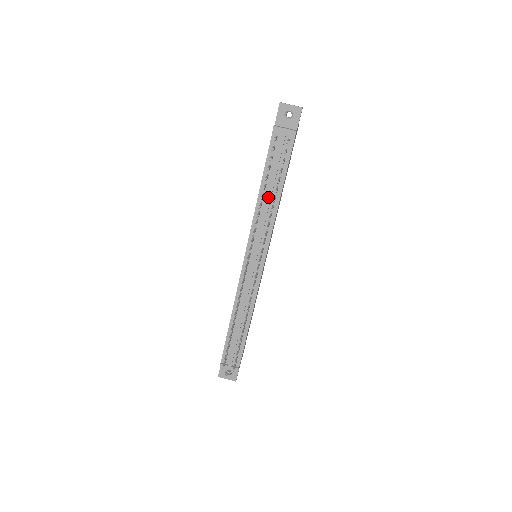
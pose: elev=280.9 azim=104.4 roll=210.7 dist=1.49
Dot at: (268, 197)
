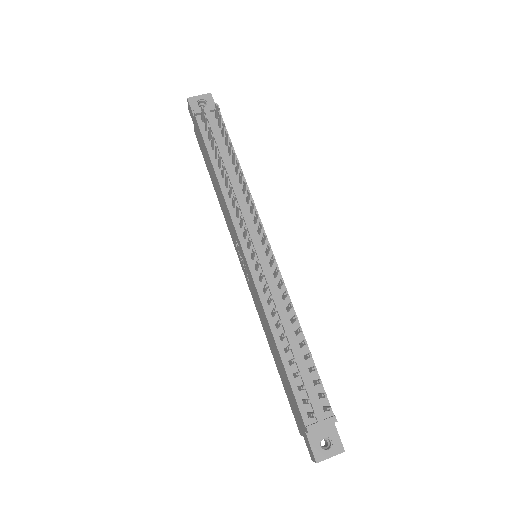
Dot at: (229, 174)
